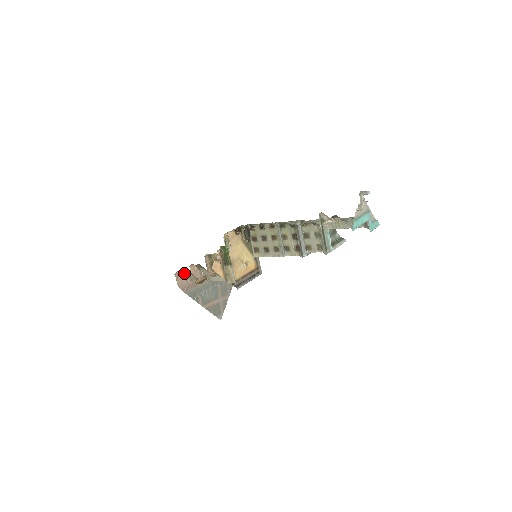
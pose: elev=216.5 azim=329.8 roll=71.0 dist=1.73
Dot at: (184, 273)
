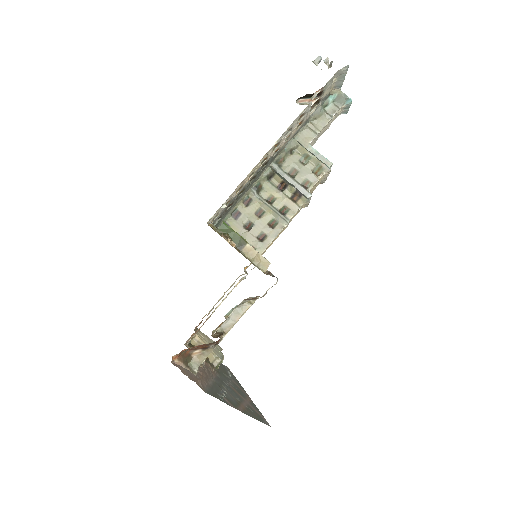
Dot at: (182, 358)
